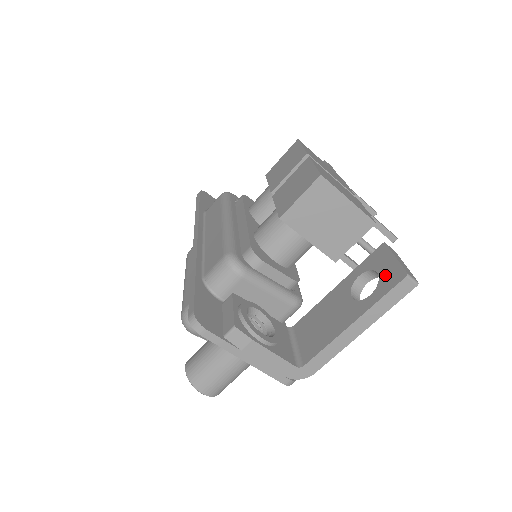
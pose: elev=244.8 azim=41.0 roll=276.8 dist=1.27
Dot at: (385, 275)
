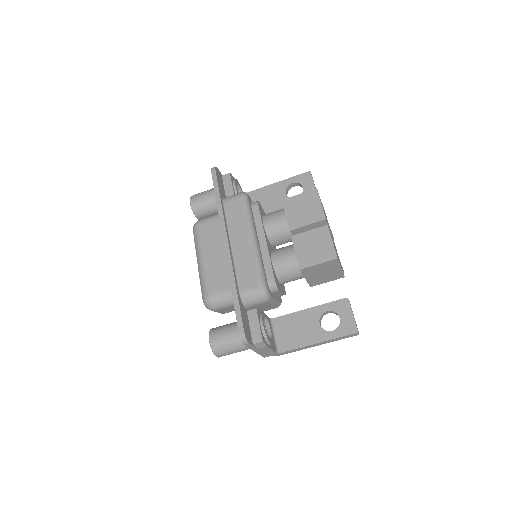
Dot at: (344, 323)
